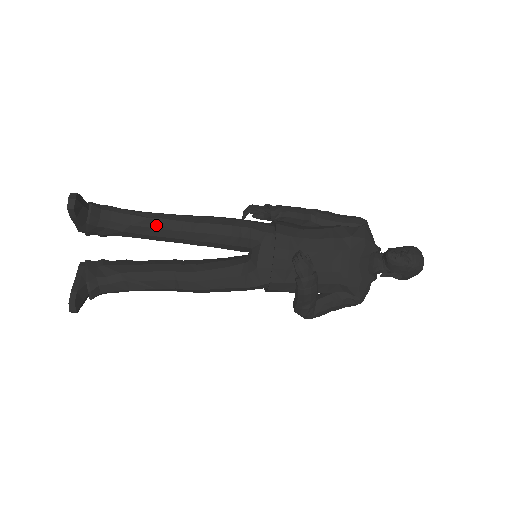
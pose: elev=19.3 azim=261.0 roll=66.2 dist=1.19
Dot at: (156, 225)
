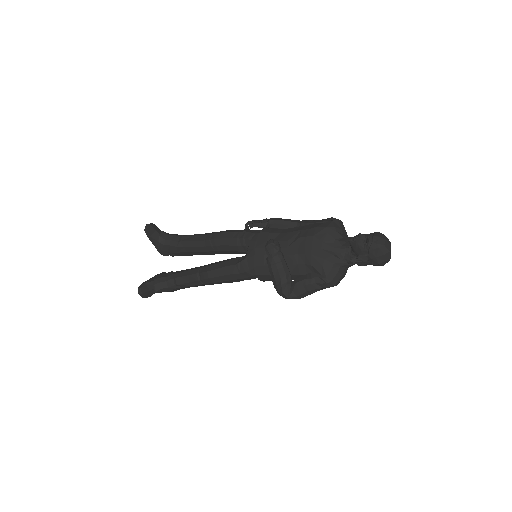
Dot at: (193, 239)
